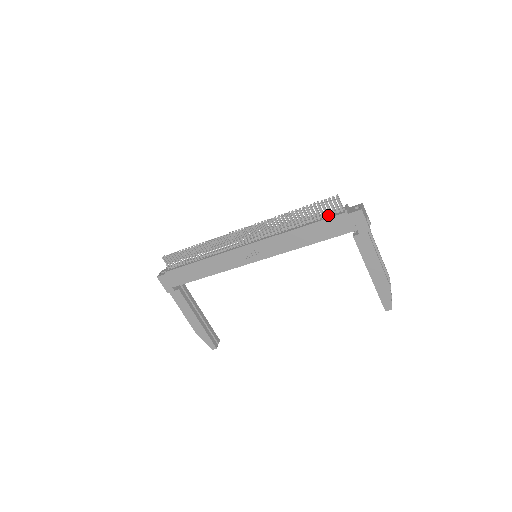
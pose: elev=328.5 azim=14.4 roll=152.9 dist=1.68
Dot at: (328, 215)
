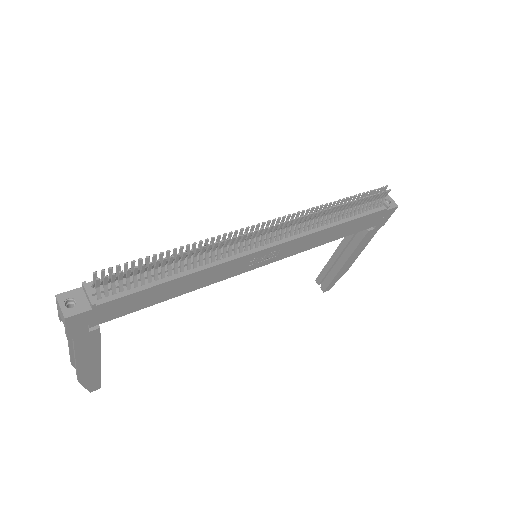
Dot at: (366, 208)
